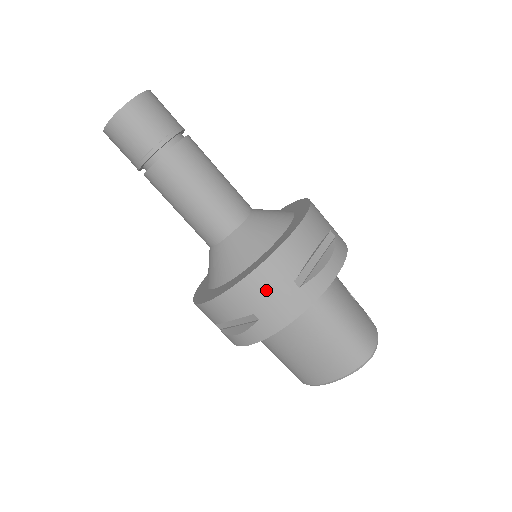
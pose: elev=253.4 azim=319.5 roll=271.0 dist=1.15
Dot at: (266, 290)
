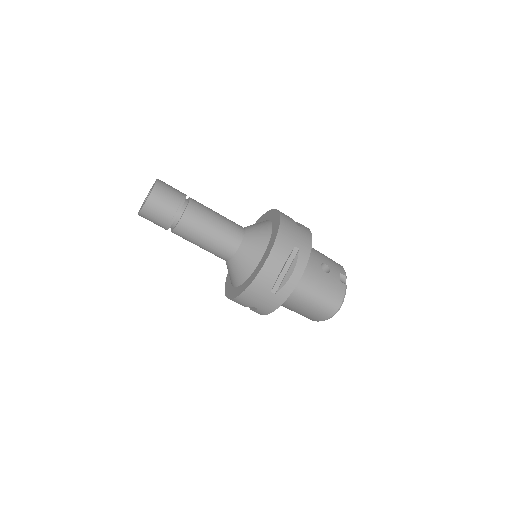
Dot at: (255, 298)
